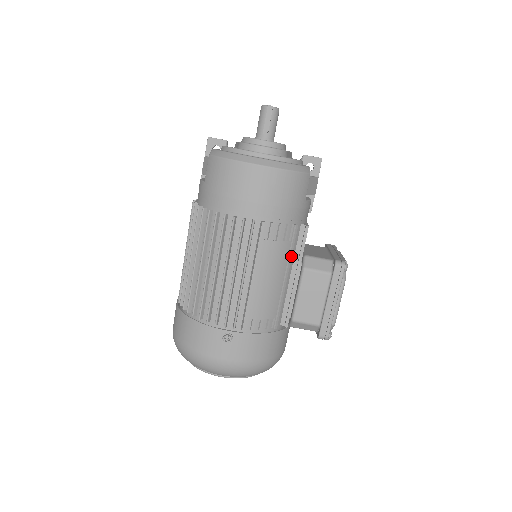
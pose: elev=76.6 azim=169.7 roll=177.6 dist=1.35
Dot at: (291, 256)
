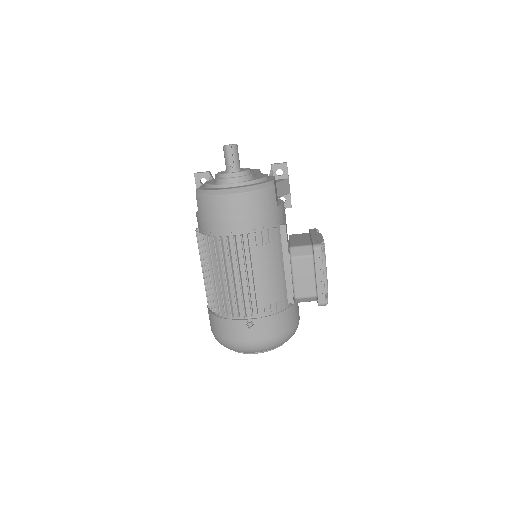
Dot at: occluded
